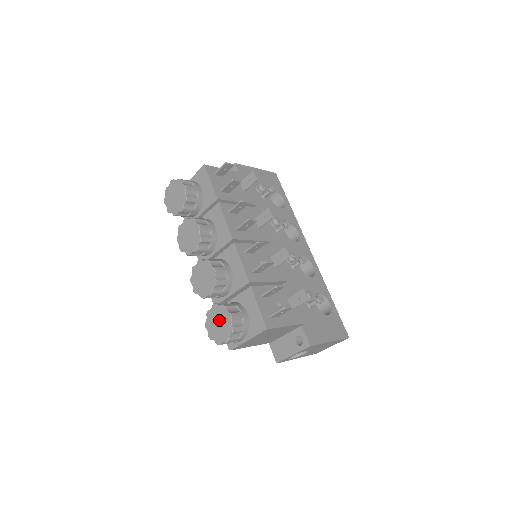
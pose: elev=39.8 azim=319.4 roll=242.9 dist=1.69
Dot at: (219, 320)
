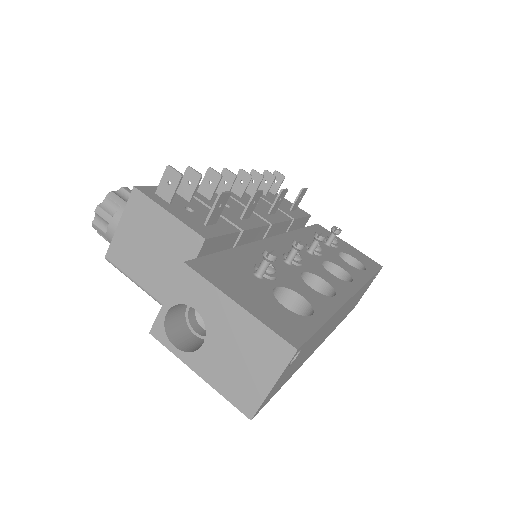
Dot at: occluded
